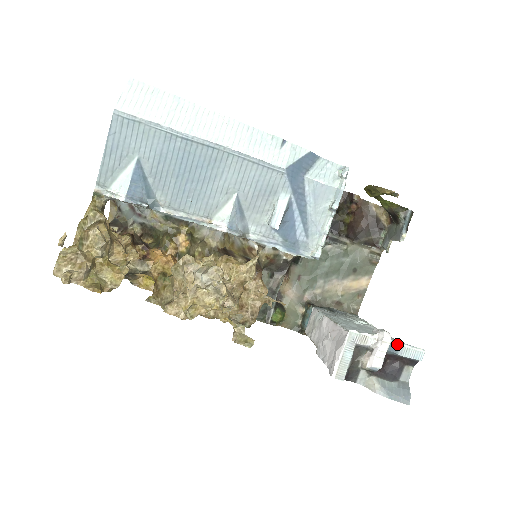
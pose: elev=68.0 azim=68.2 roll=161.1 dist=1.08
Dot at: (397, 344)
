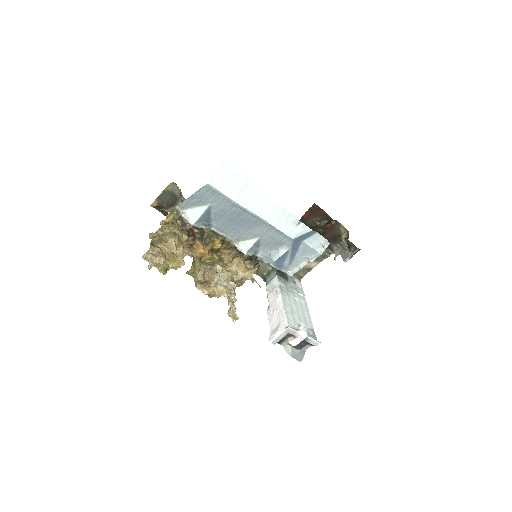
Dot at: (308, 338)
